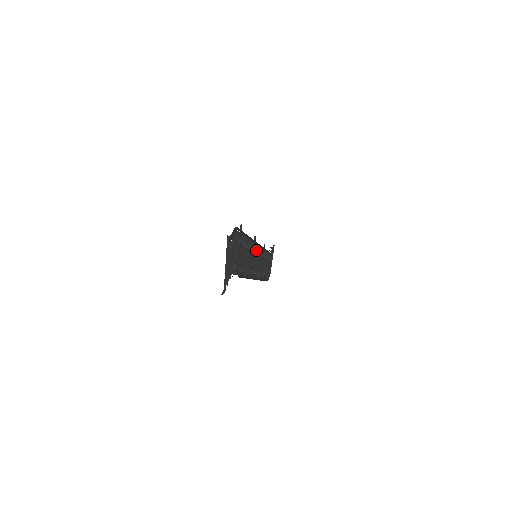
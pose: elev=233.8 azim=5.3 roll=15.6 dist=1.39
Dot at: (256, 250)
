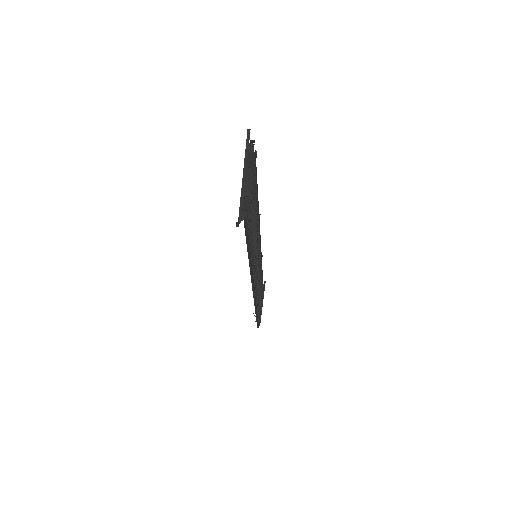
Dot at: (258, 242)
